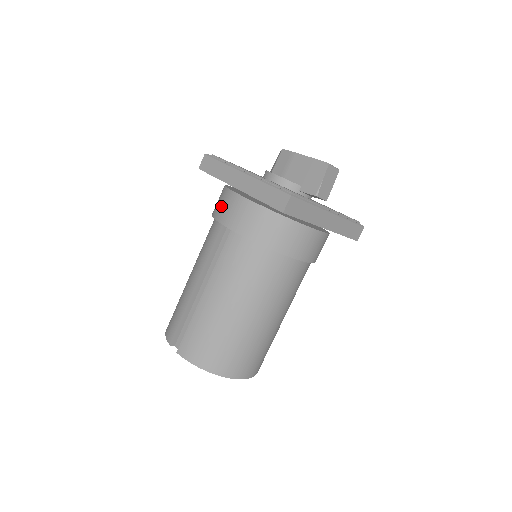
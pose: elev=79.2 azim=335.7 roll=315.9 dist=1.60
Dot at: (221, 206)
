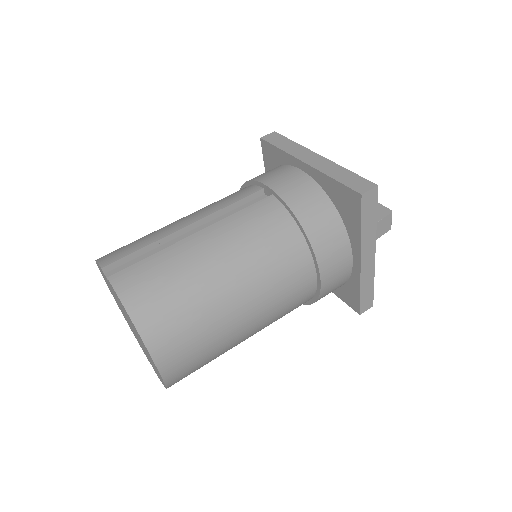
Dot at: (270, 173)
